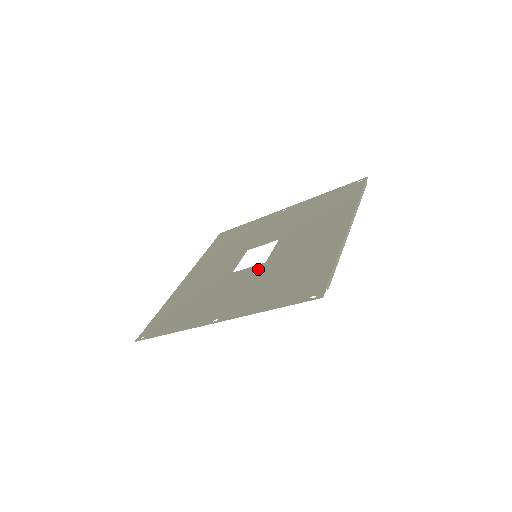
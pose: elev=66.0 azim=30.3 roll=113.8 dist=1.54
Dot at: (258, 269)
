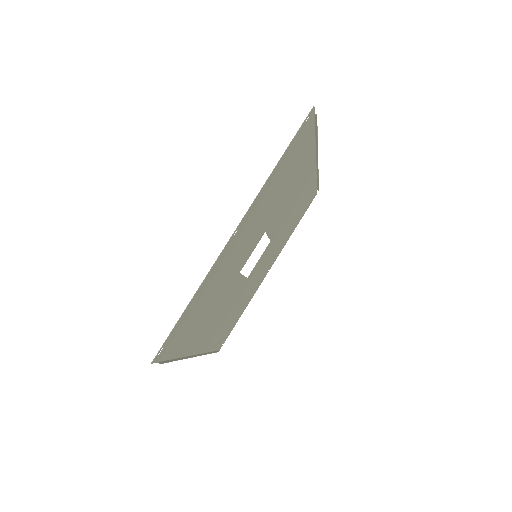
Dot at: (260, 233)
